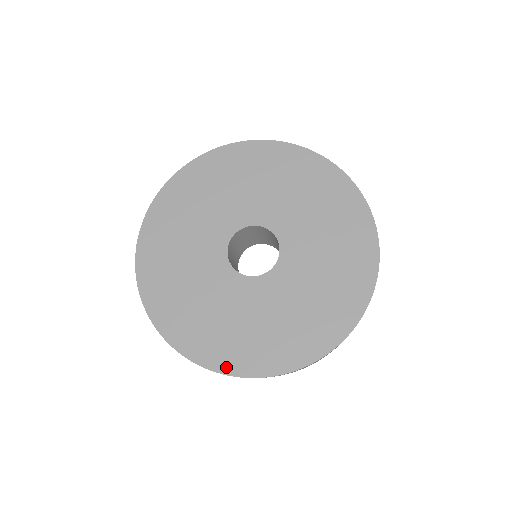
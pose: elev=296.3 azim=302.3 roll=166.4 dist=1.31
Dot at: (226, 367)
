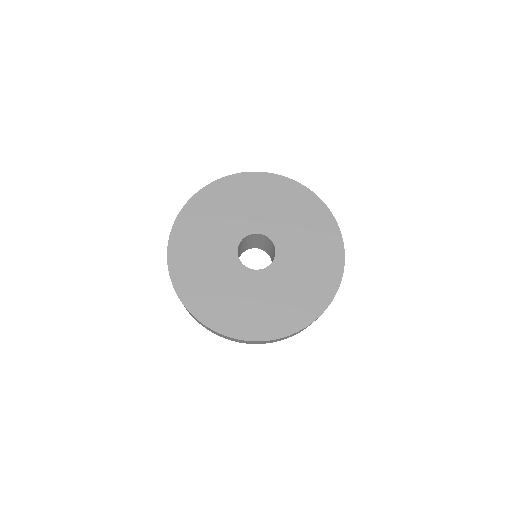
Dot at: (250, 336)
